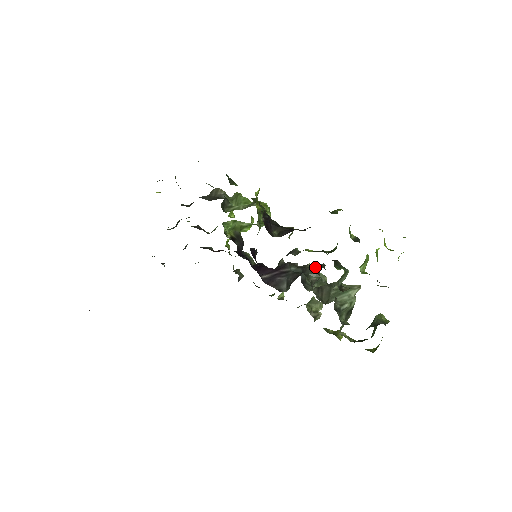
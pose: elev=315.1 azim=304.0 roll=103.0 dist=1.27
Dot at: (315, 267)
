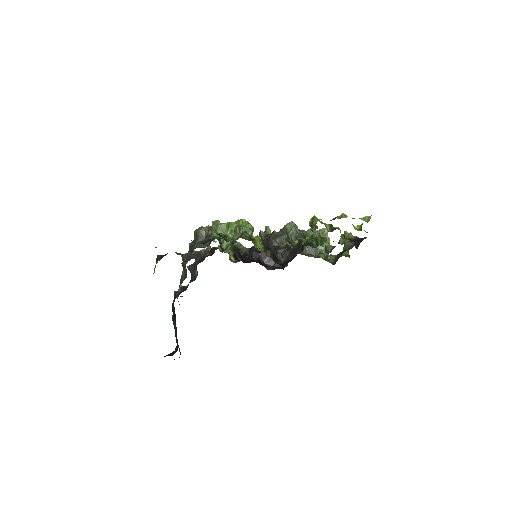
Dot at: occluded
